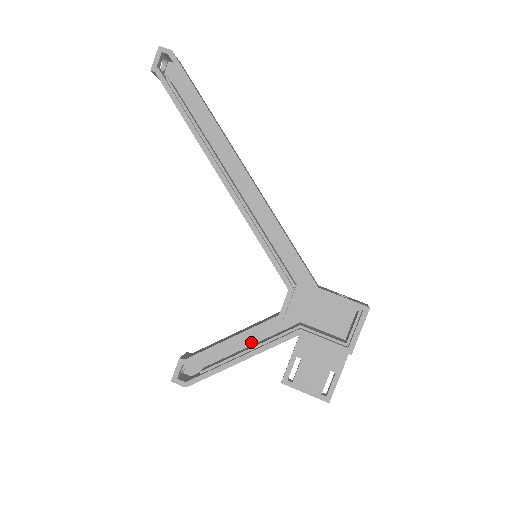
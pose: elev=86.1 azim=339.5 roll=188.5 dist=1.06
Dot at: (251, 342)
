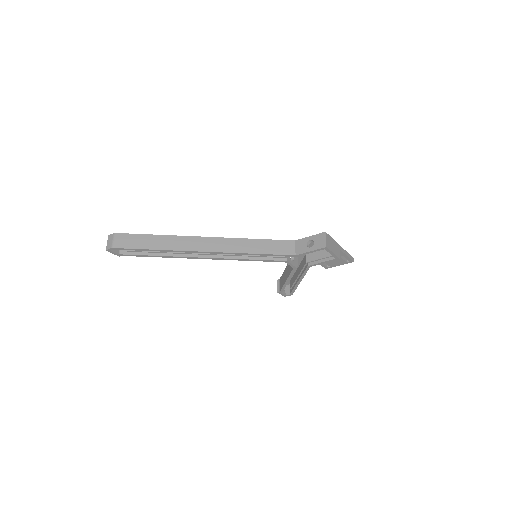
Dot at: (296, 268)
